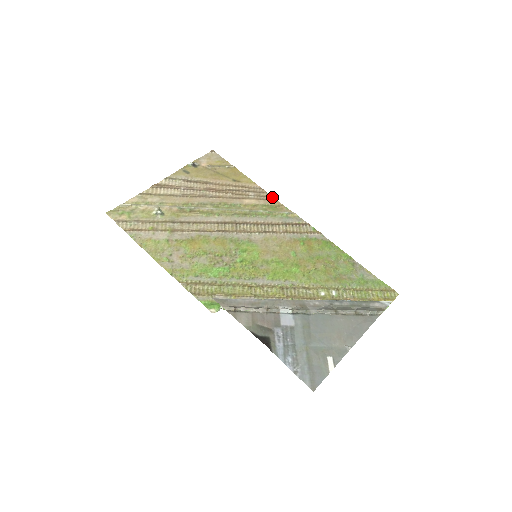
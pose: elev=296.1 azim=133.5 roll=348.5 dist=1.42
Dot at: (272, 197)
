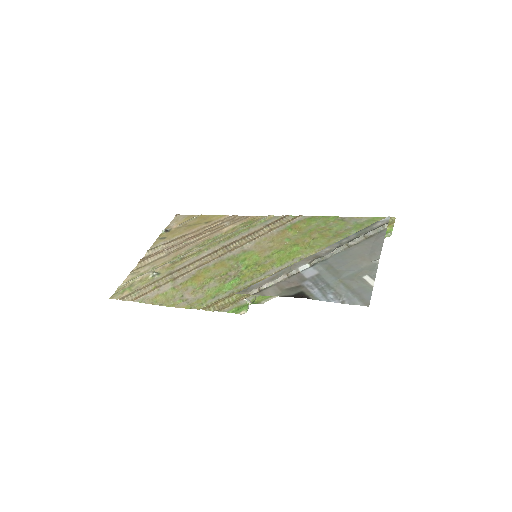
Dot at: (245, 216)
